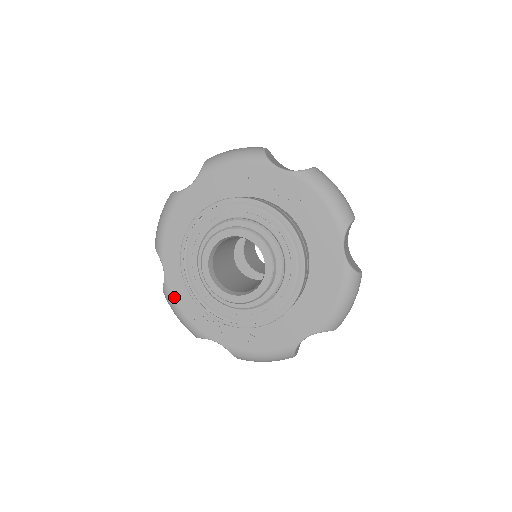
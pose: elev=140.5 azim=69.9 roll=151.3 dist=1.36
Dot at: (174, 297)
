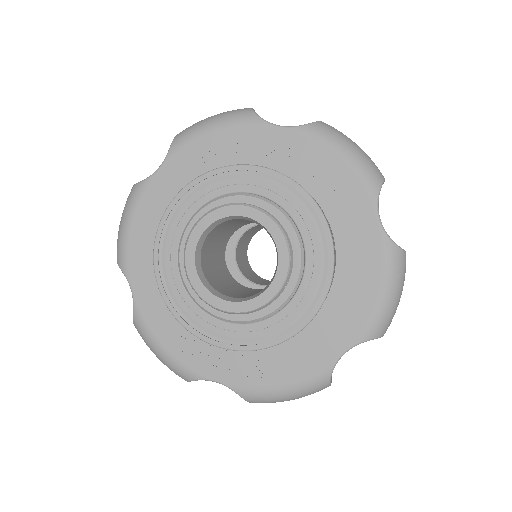
Dot at: (150, 327)
